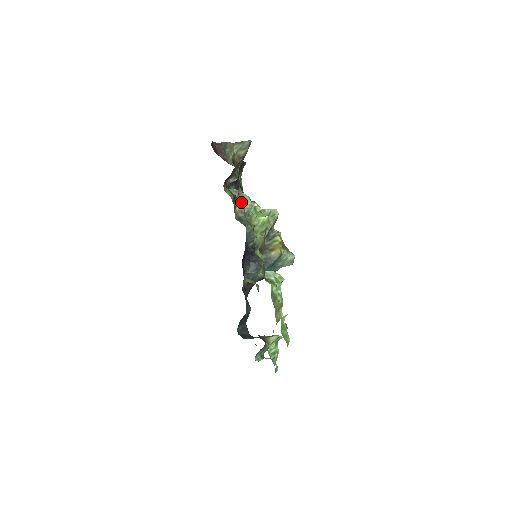
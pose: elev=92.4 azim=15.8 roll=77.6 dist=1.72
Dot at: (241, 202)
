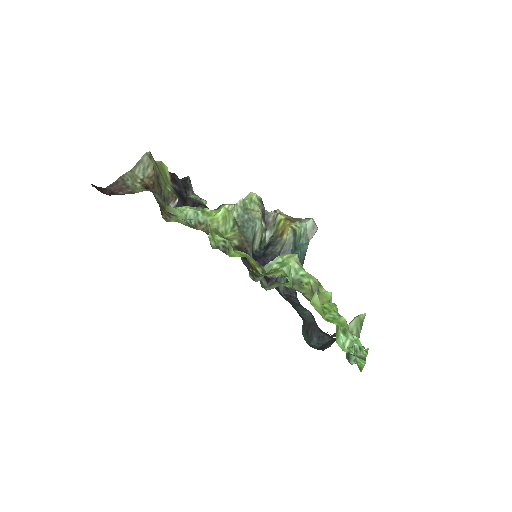
Dot at: occluded
